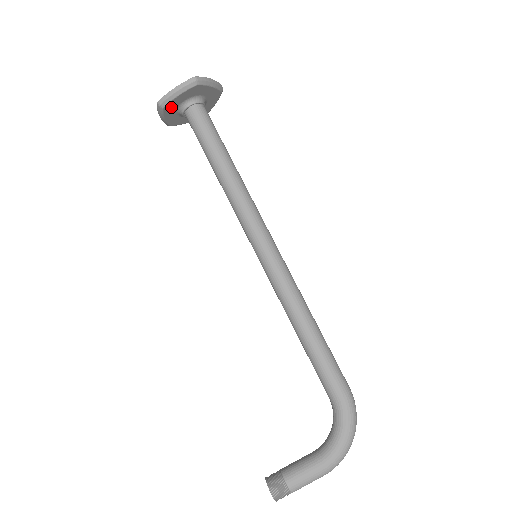
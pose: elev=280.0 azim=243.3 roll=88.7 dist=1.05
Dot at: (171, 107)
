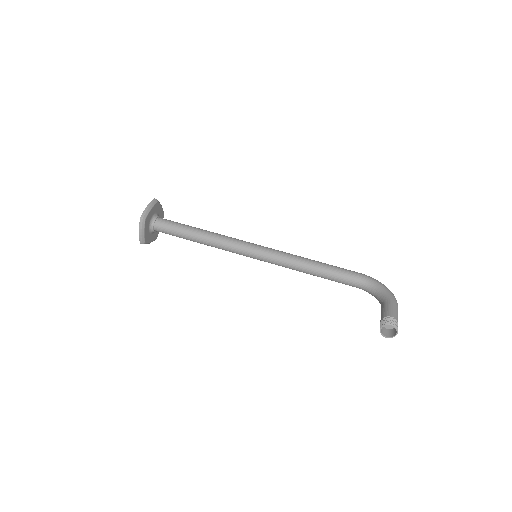
Dot at: (148, 220)
